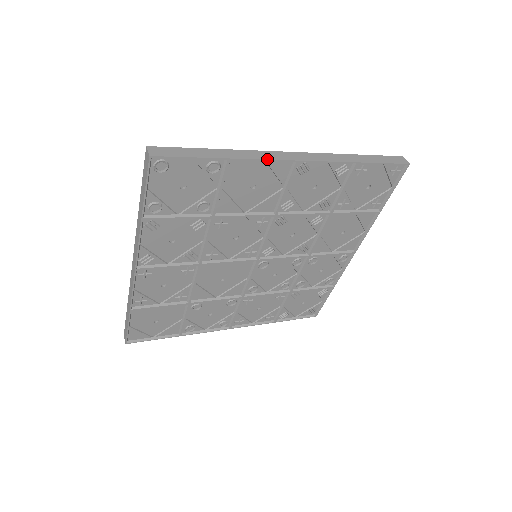
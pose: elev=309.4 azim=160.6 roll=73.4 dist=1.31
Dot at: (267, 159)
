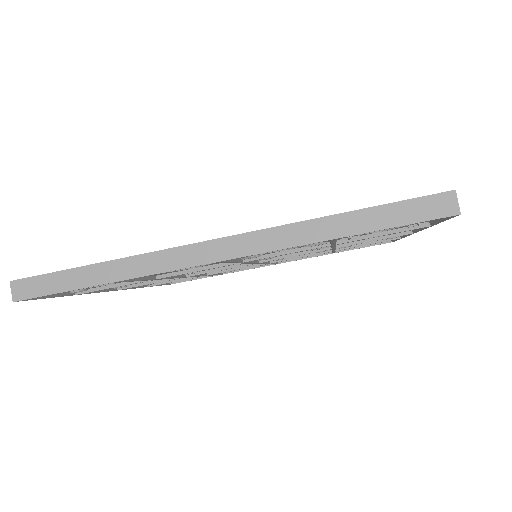
Dot at: (166, 271)
